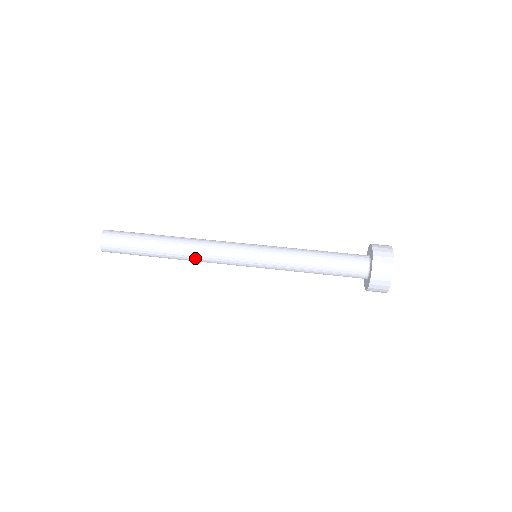
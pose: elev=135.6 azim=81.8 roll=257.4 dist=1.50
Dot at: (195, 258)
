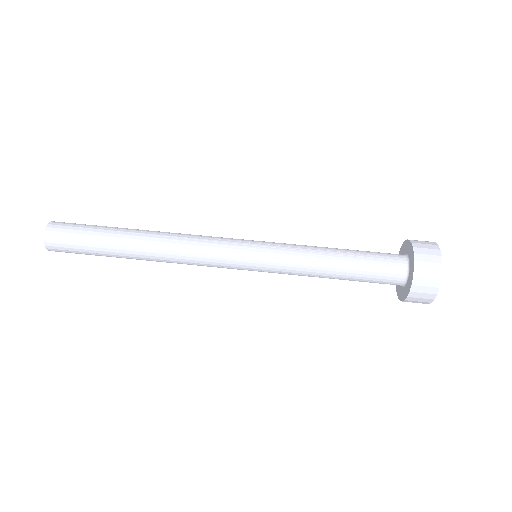
Dot at: (177, 263)
